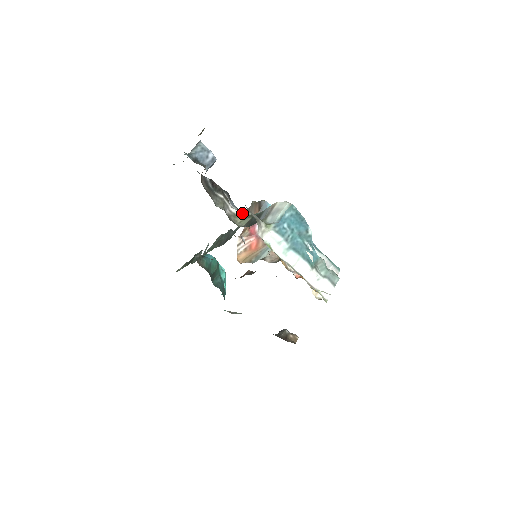
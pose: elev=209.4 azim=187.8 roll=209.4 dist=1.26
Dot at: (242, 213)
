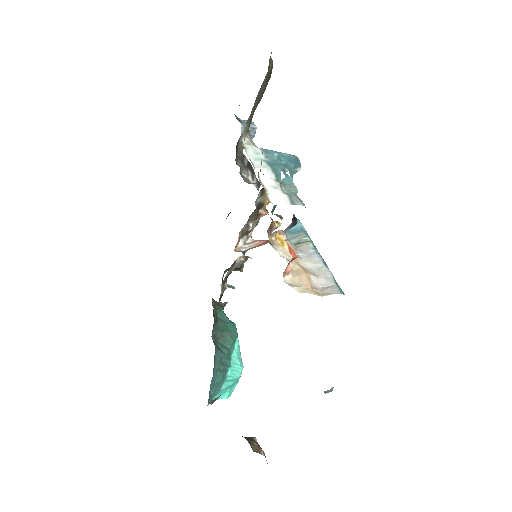
Dot at: occluded
